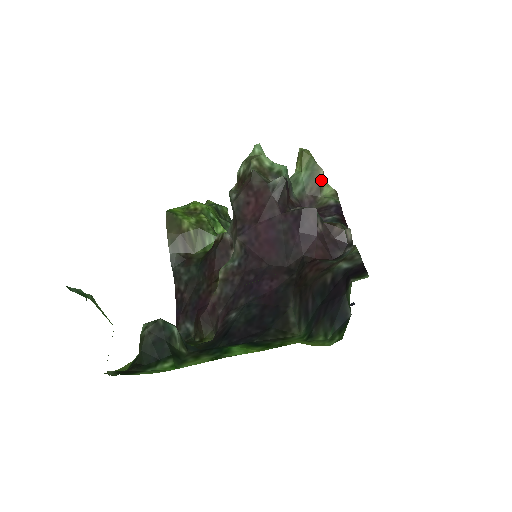
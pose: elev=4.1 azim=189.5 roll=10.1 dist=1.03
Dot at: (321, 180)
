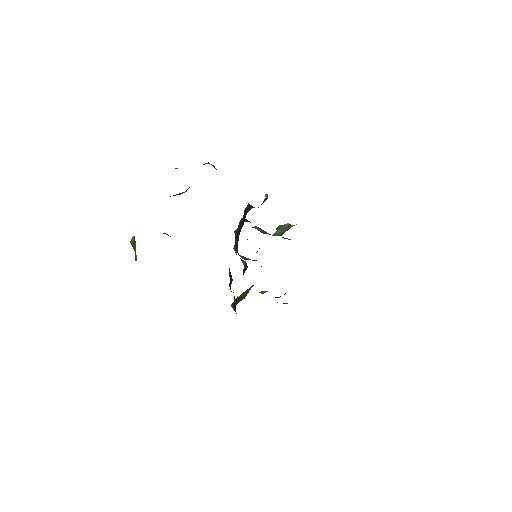
Dot at: (289, 226)
